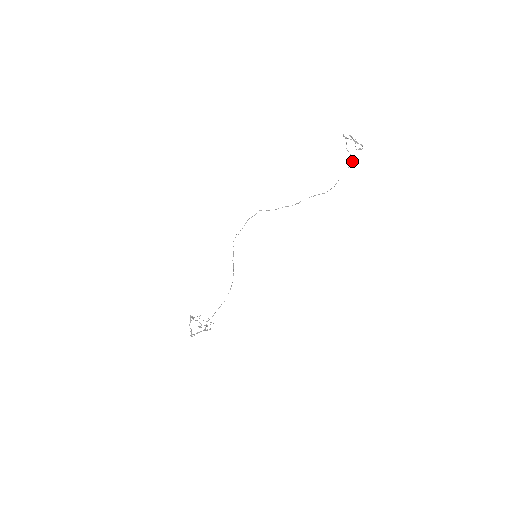
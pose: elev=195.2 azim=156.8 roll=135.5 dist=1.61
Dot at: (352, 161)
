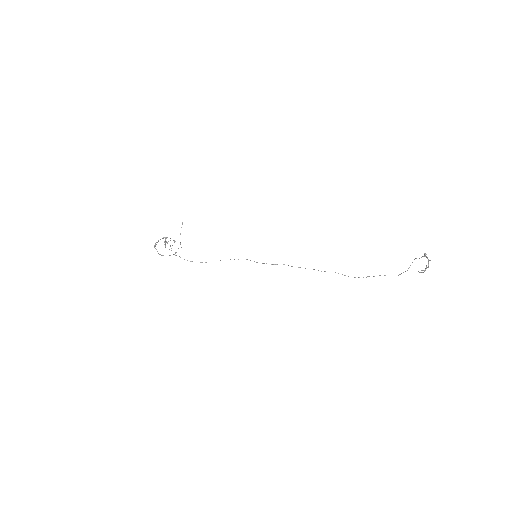
Dot at: occluded
